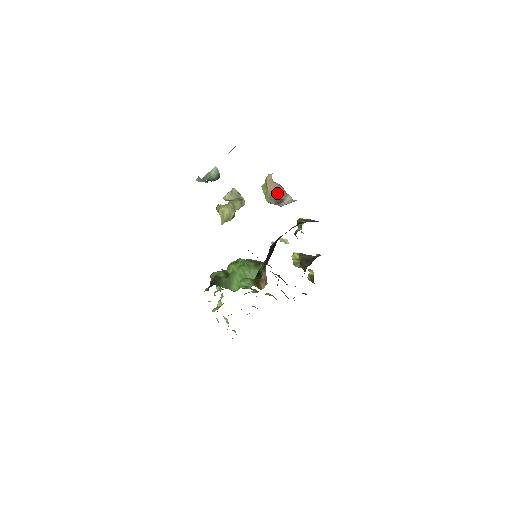
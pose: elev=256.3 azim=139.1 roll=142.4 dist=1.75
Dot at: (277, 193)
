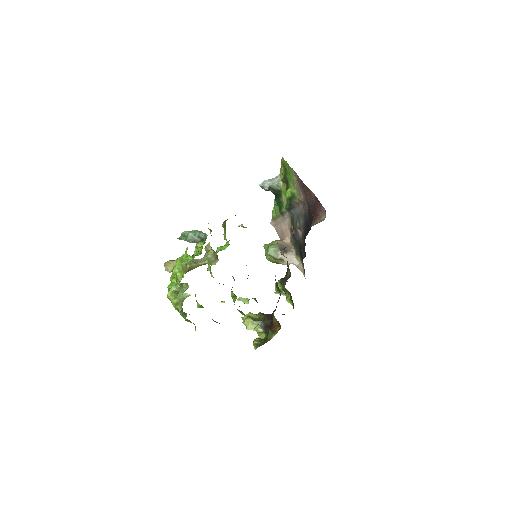
Dot at: (284, 246)
